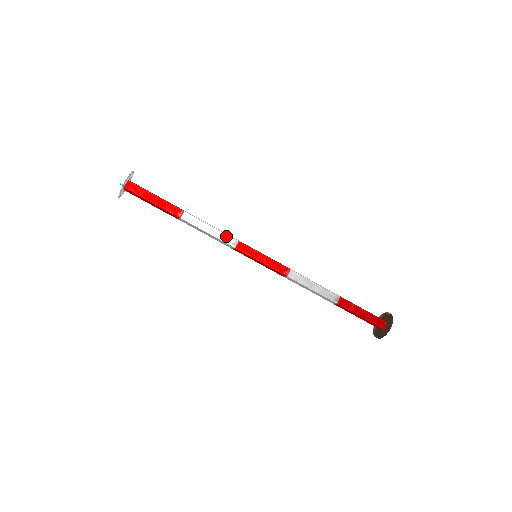
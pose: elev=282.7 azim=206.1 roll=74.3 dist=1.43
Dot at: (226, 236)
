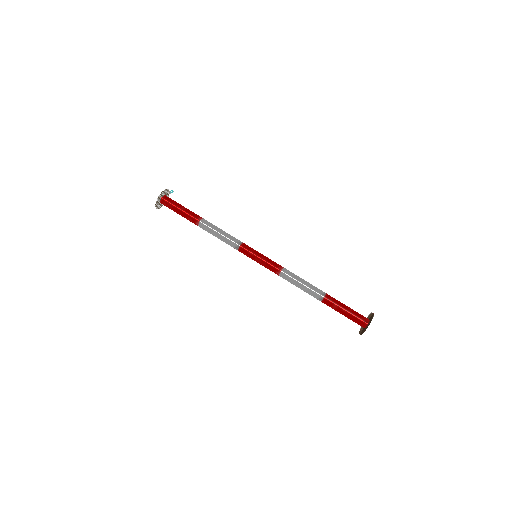
Dot at: (230, 241)
